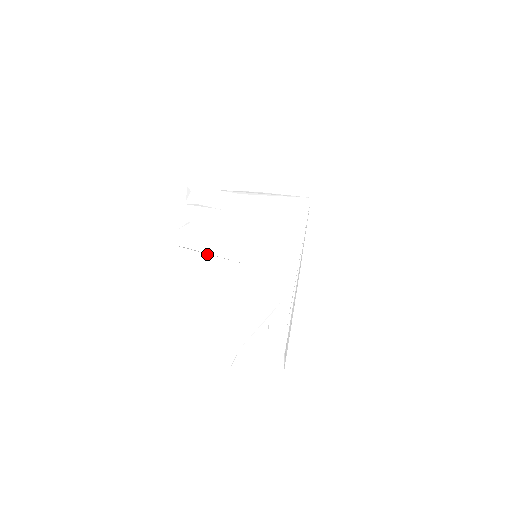
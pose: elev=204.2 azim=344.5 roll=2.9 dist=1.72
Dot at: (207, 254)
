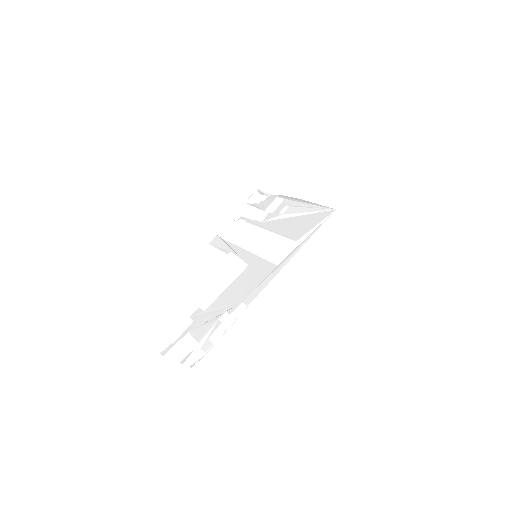
Dot at: (229, 247)
